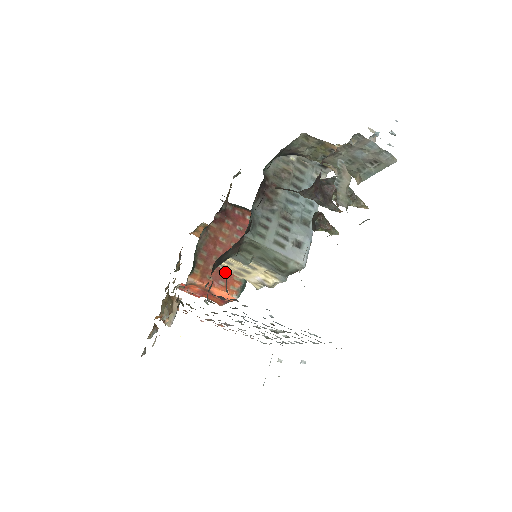
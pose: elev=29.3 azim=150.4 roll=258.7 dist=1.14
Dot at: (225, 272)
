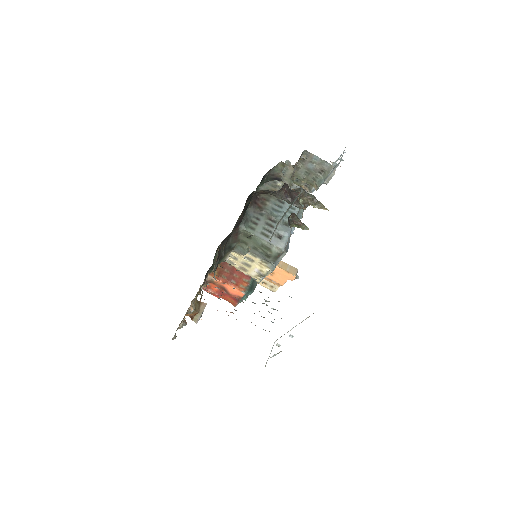
Dot at: (237, 275)
